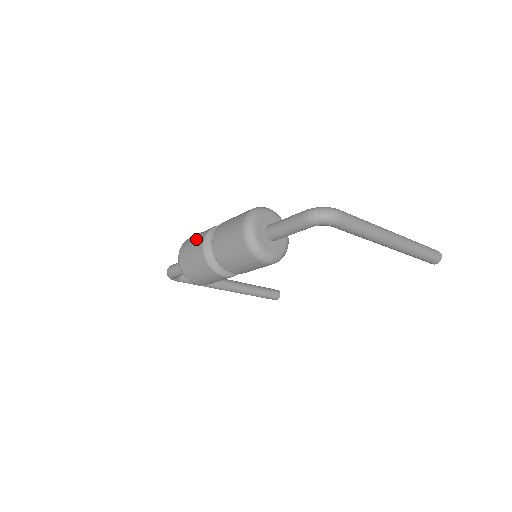
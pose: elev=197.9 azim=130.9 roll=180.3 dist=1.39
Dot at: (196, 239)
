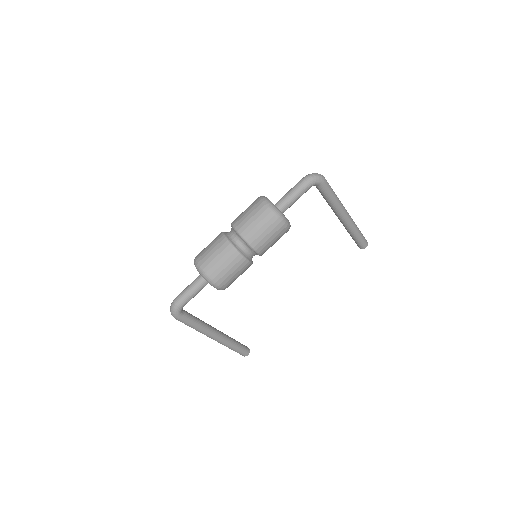
Dot at: (212, 242)
